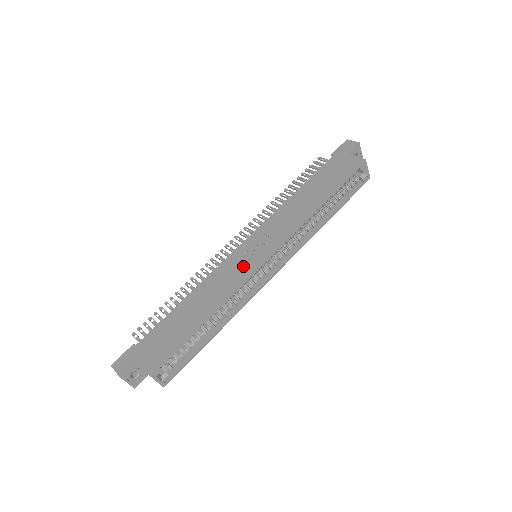
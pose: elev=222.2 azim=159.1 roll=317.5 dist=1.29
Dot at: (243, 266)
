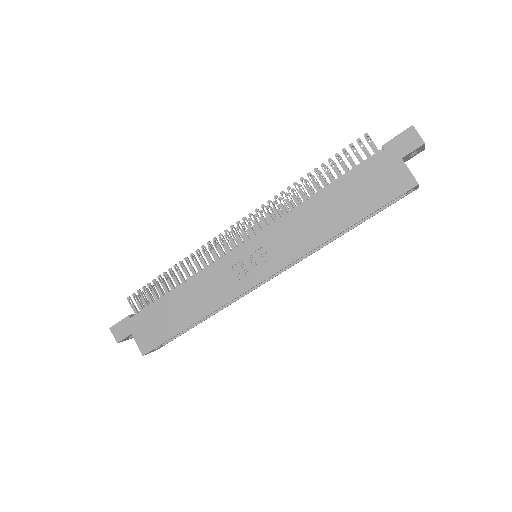
Dot at: (238, 277)
